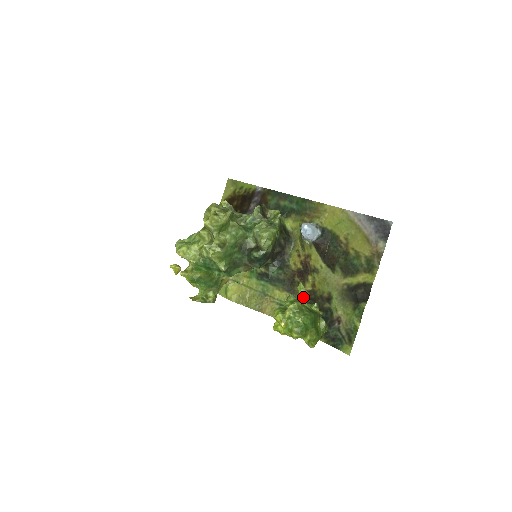
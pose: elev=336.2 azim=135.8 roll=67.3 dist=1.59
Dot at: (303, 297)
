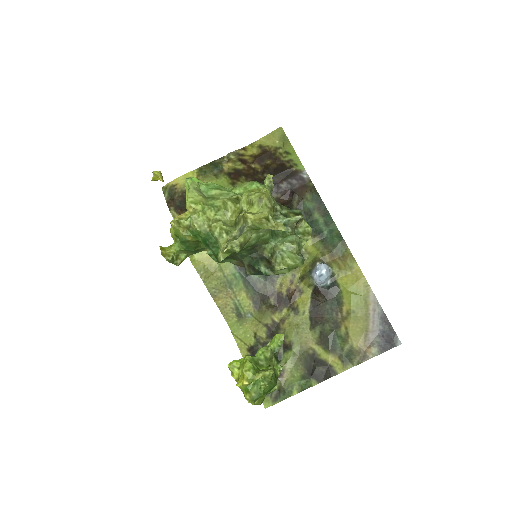
Dot at: (274, 347)
